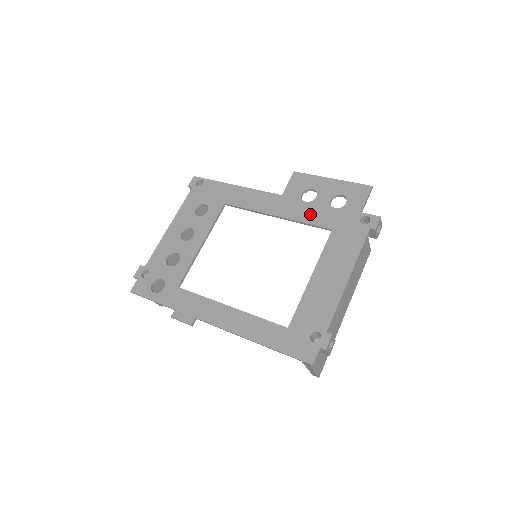
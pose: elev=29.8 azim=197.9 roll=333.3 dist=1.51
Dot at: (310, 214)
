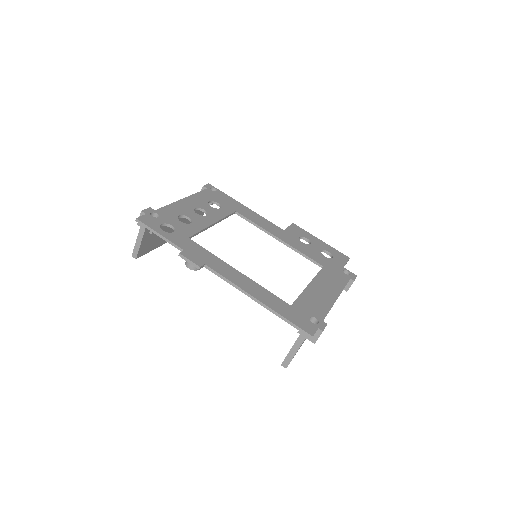
Dot at: (306, 250)
